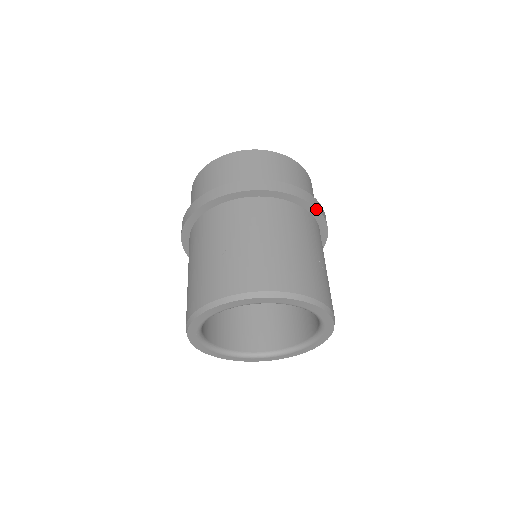
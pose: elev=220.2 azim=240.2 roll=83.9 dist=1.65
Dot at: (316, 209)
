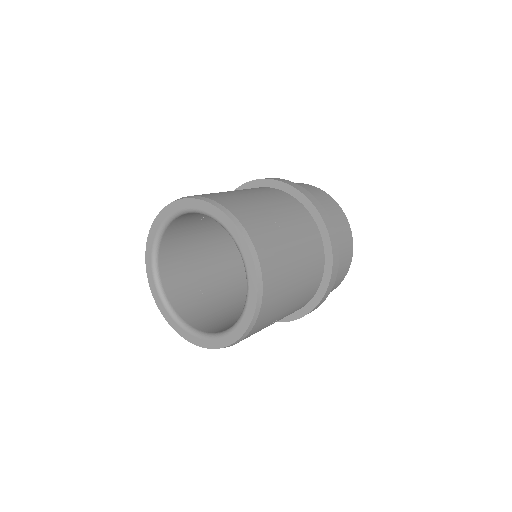
Dot at: (309, 201)
